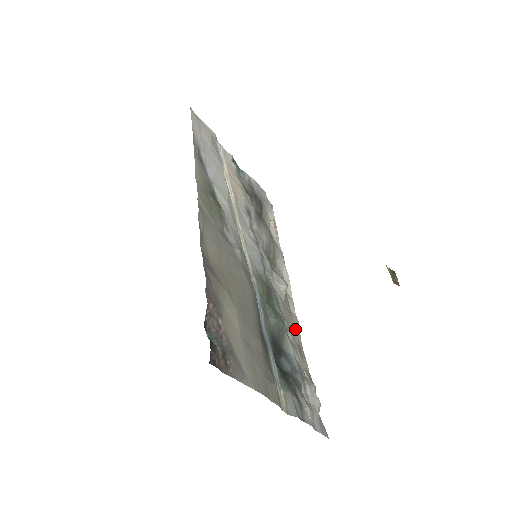
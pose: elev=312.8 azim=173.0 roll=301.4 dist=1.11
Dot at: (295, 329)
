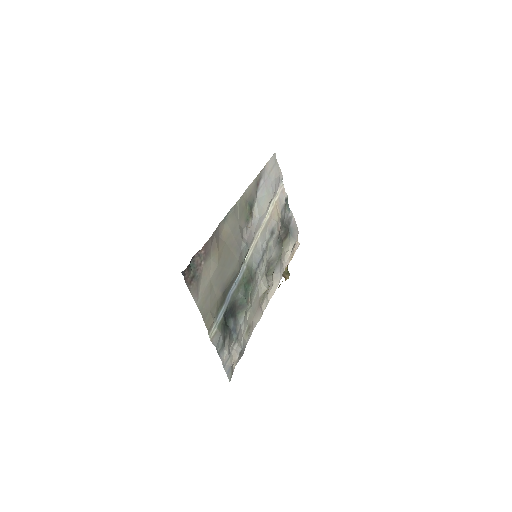
Dot at: (256, 316)
